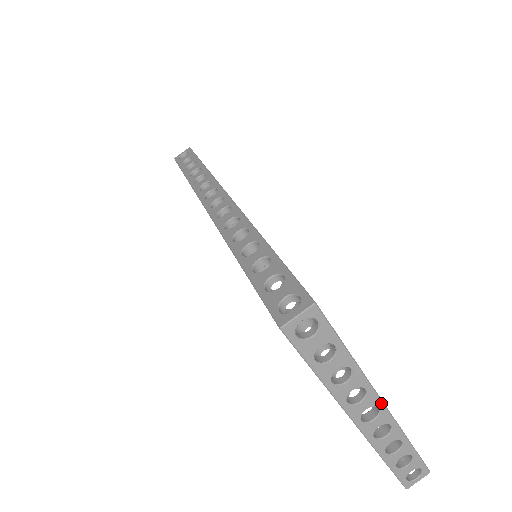
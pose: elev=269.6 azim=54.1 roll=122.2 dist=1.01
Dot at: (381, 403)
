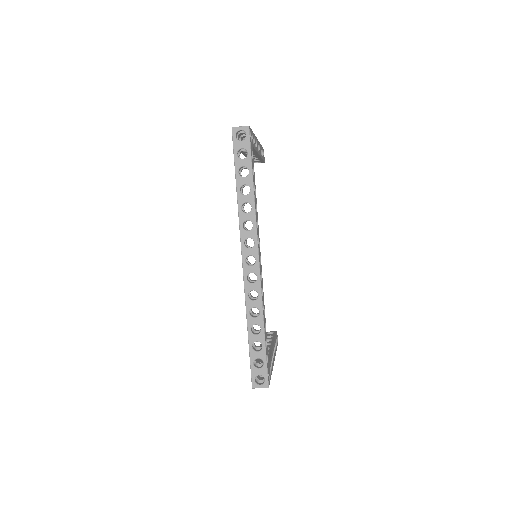
Dot at: occluded
